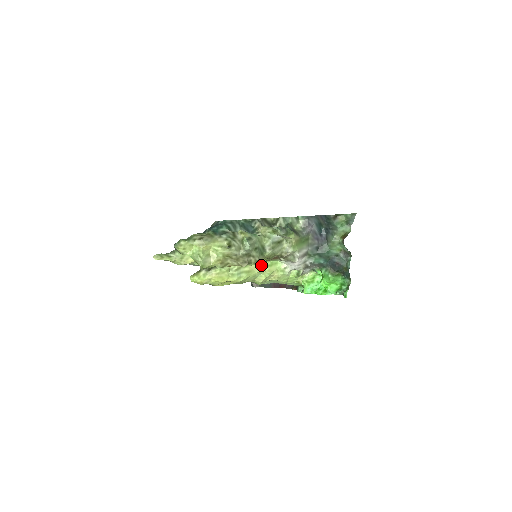
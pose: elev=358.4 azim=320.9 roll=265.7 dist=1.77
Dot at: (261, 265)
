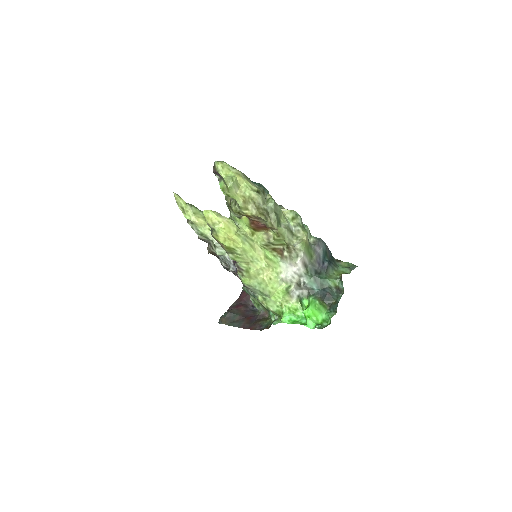
Dot at: (263, 251)
